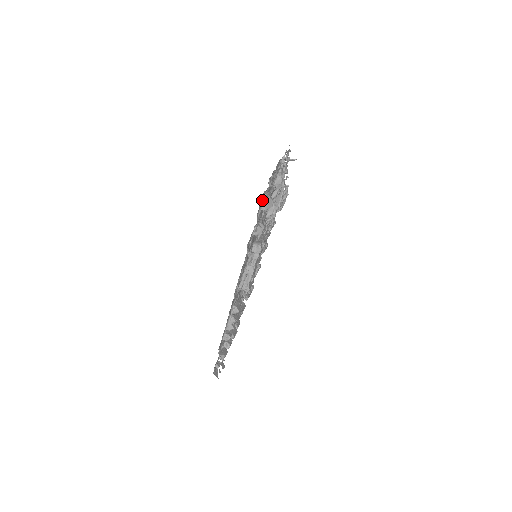
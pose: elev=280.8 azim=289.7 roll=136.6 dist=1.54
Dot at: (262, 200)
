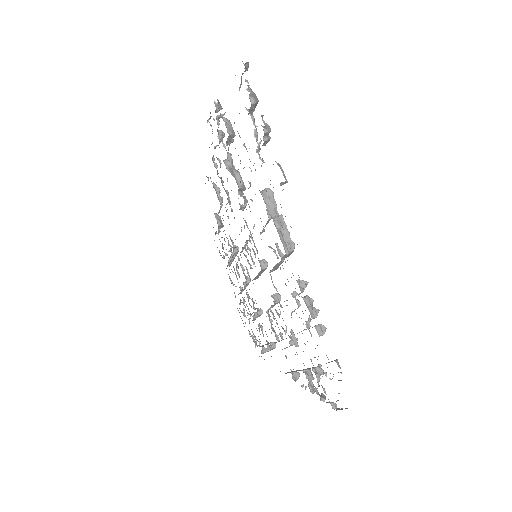
Dot at: occluded
